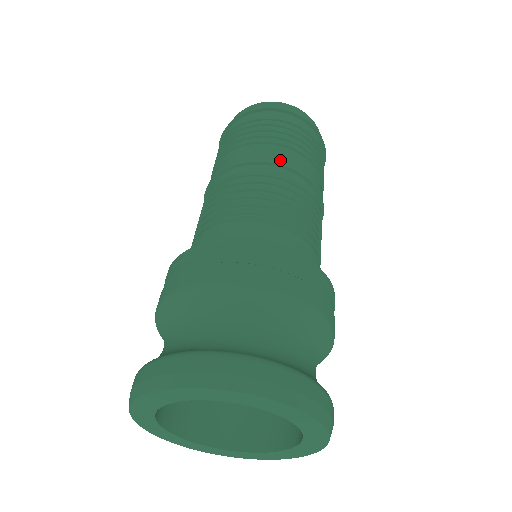
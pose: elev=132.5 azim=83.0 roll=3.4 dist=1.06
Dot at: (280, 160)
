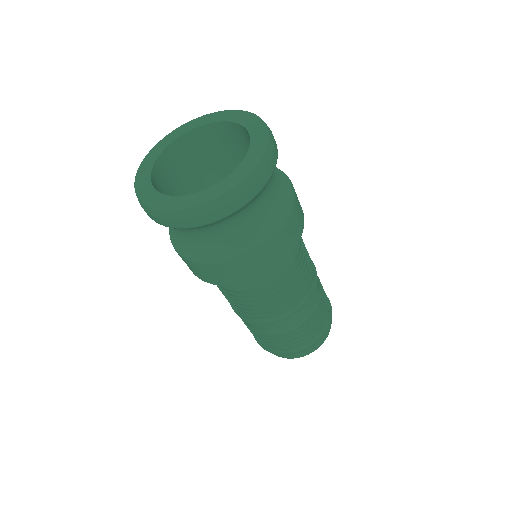
Dot at: occluded
